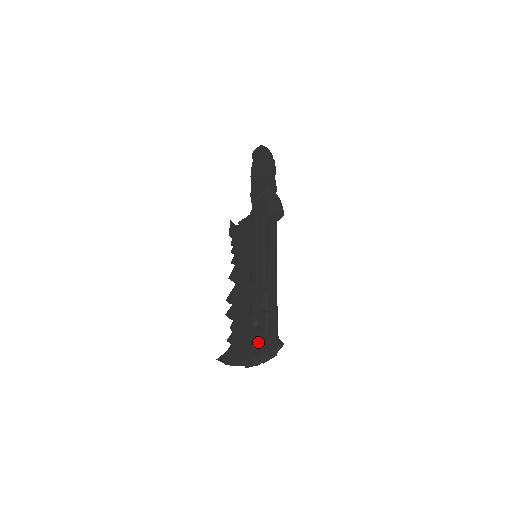
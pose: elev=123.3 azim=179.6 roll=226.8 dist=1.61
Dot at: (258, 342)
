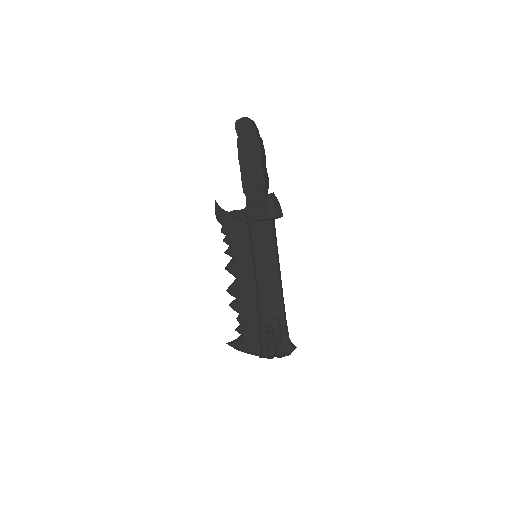
Dot at: (272, 342)
